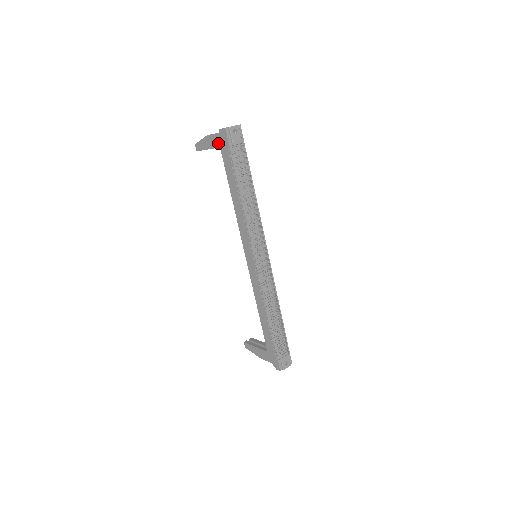
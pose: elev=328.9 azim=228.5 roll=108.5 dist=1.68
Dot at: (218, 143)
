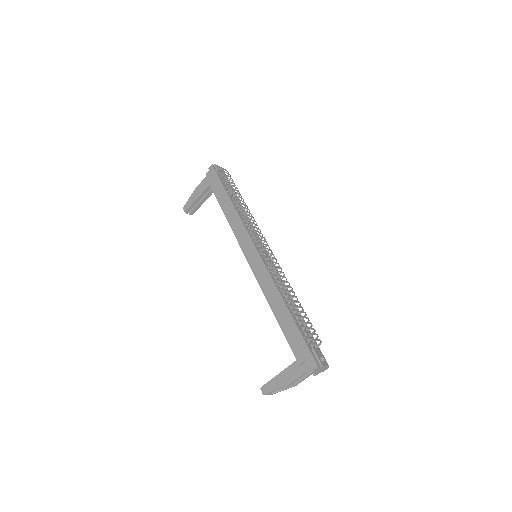
Dot at: (206, 185)
